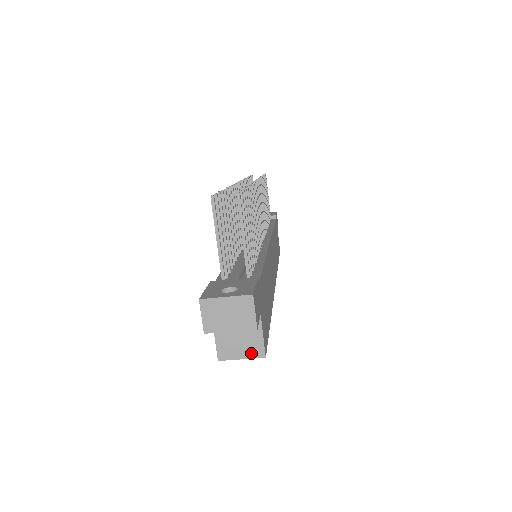
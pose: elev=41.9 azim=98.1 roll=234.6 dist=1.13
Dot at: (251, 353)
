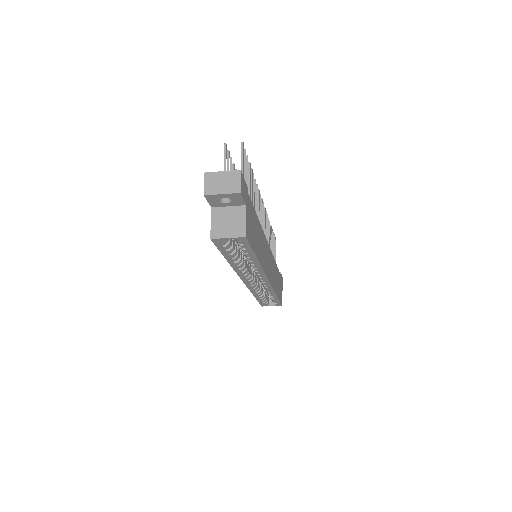
Dot at: (235, 233)
